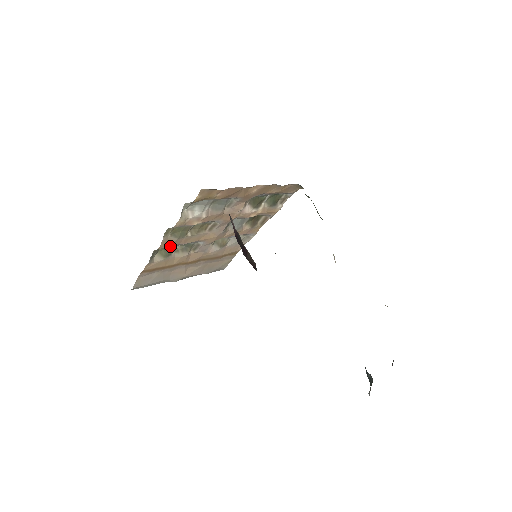
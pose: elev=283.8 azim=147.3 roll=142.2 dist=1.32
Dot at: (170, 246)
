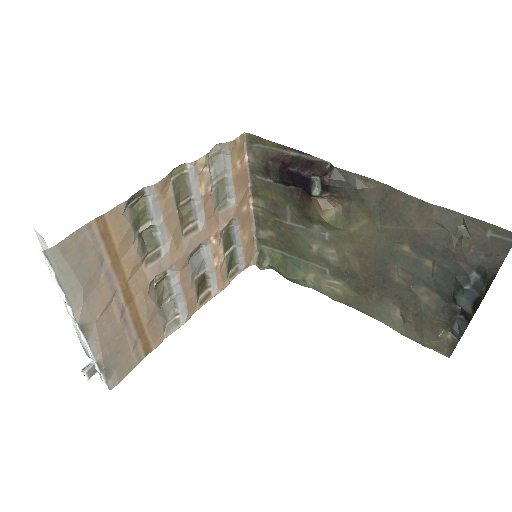
Dot at: (155, 205)
